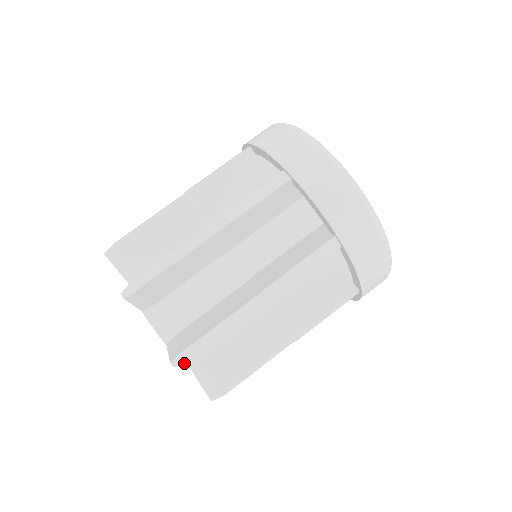
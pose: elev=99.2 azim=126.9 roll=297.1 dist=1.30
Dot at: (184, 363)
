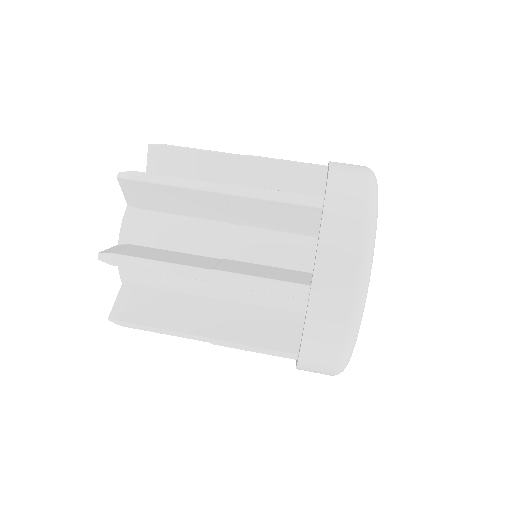
Dot at: (120, 273)
